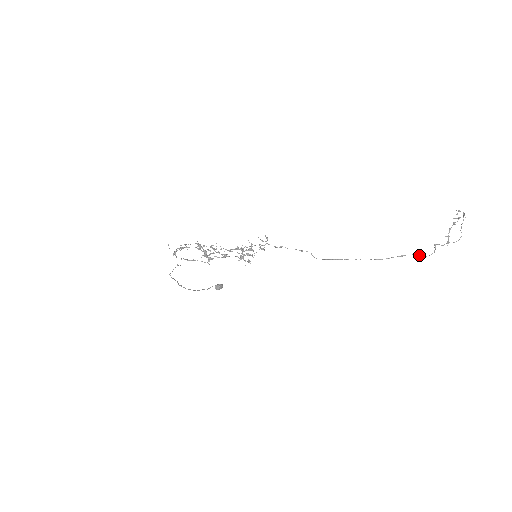
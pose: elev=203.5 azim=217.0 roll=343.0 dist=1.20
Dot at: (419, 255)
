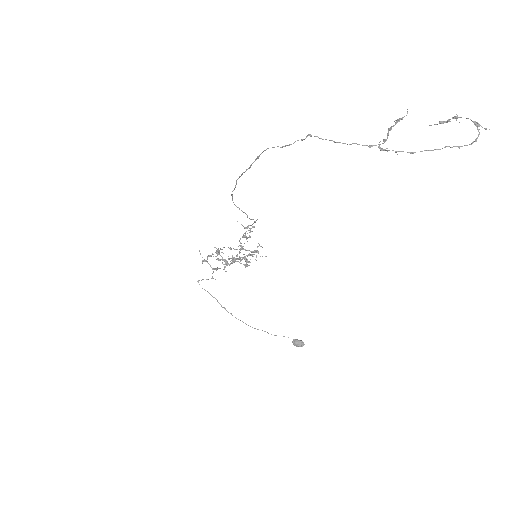
Dot at: (274, 147)
